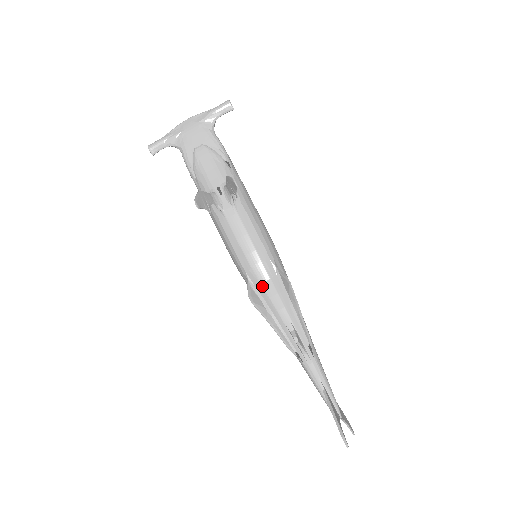
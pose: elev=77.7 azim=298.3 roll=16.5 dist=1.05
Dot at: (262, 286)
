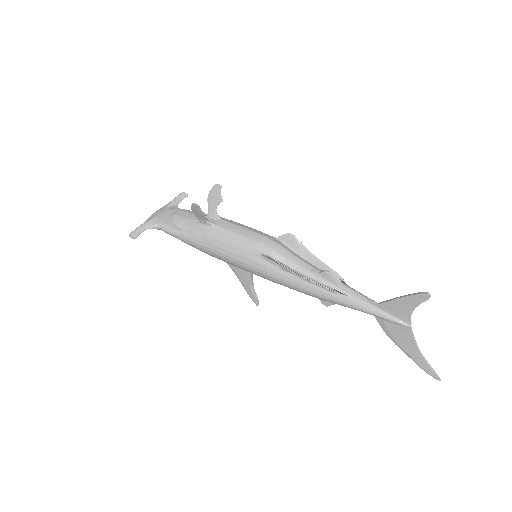
Dot at: (275, 251)
